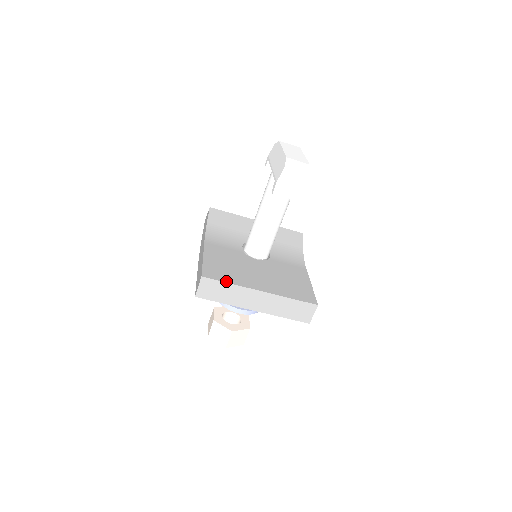
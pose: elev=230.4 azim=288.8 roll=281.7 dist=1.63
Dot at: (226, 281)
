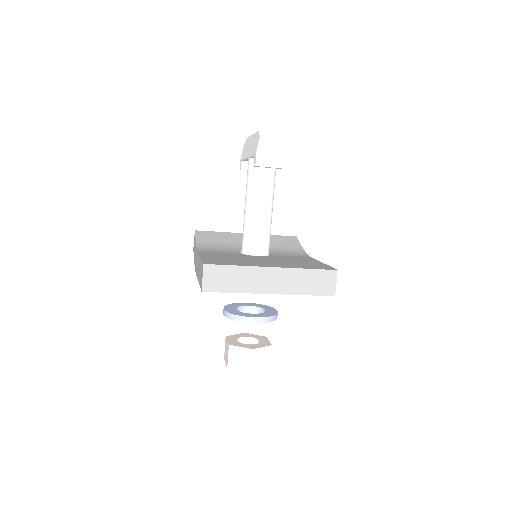
Dot at: (231, 265)
